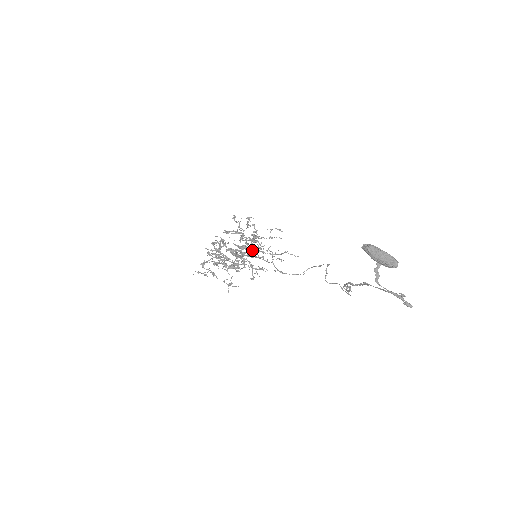
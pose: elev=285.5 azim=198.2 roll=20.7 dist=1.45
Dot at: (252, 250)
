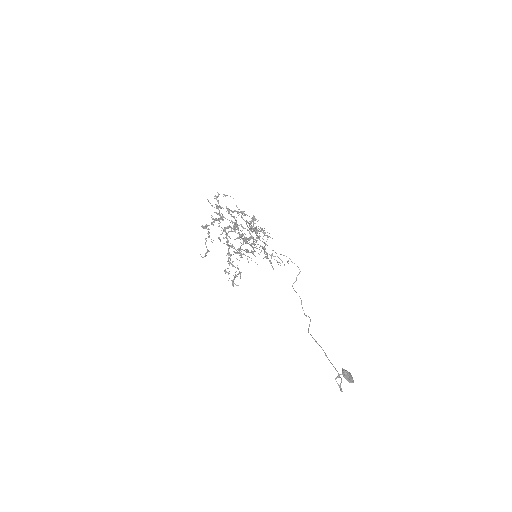
Dot at: (251, 235)
